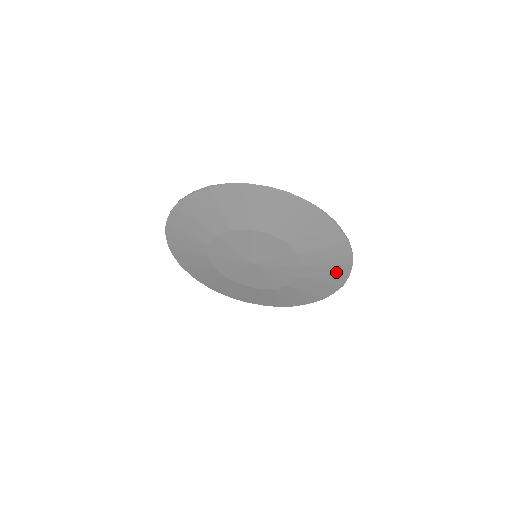
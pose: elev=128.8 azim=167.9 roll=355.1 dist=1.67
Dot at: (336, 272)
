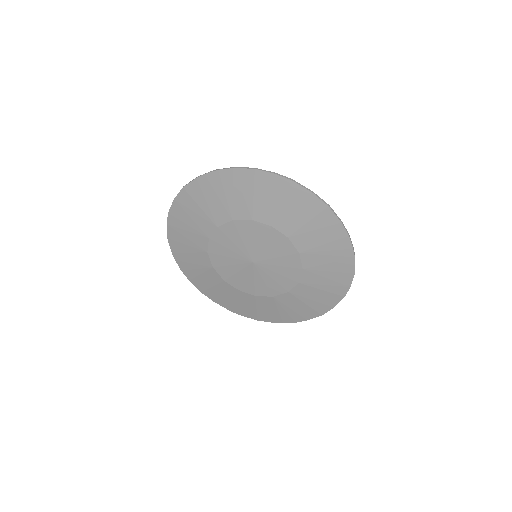
Dot at: (325, 299)
